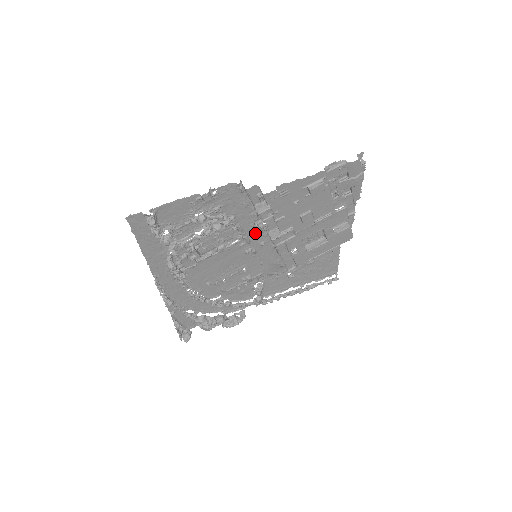
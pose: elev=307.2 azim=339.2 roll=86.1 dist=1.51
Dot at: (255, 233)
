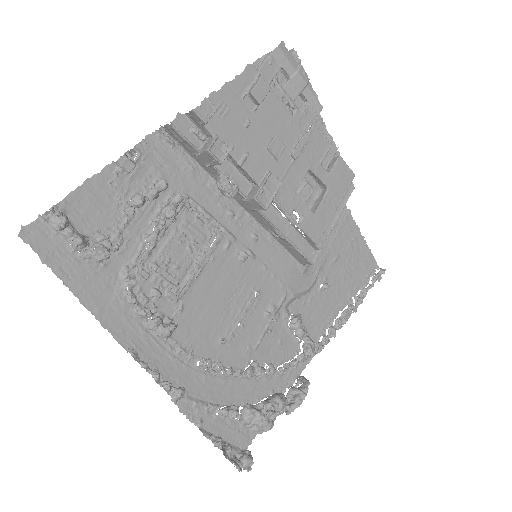
Dot at: (233, 220)
